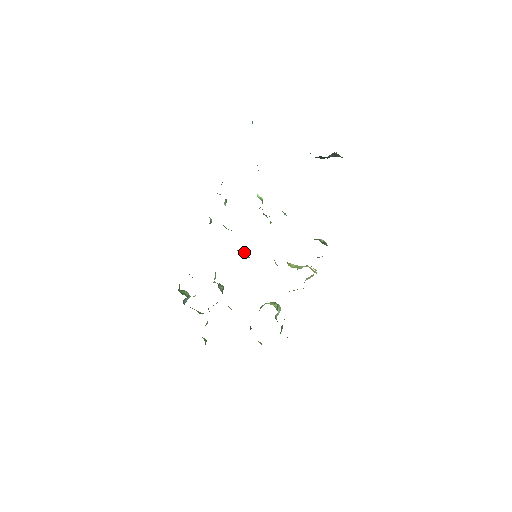
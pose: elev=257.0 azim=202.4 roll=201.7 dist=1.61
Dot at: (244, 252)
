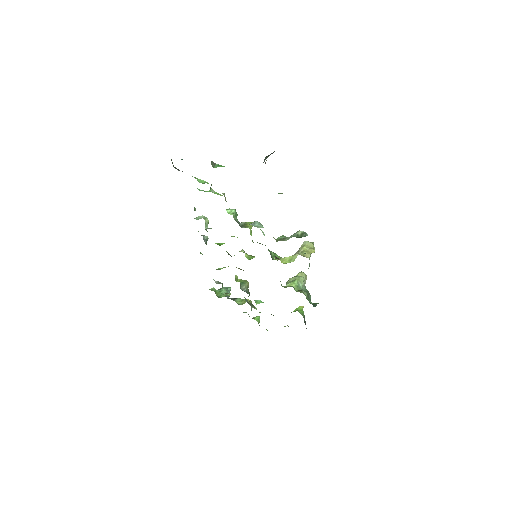
Dot at: (246, 254)
